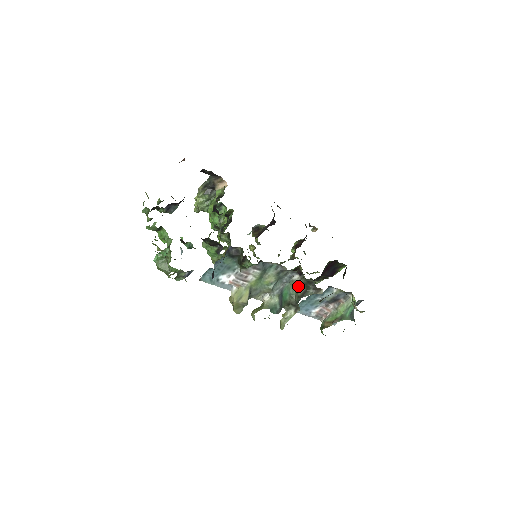
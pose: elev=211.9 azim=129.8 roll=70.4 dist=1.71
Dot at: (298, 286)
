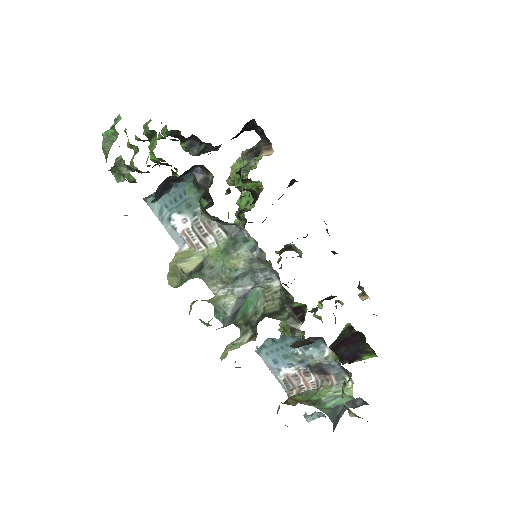
Dot at: (272, 300)
